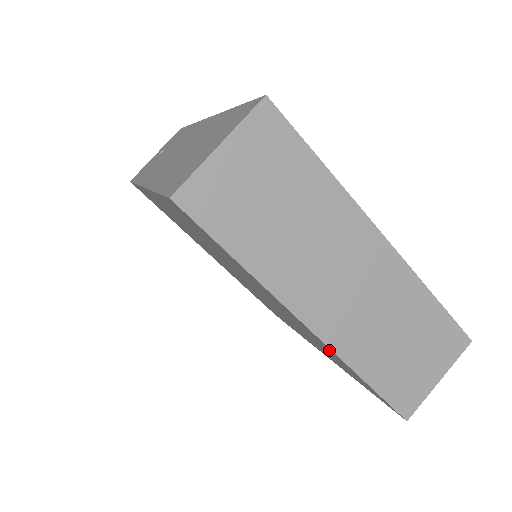
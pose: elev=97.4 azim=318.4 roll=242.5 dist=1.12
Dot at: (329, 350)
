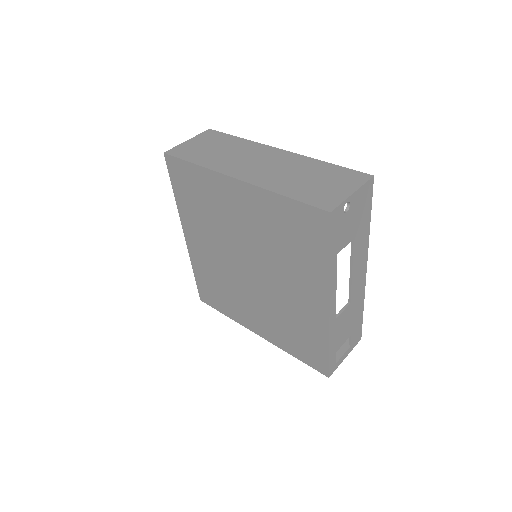
Dot at: (262, 200)
